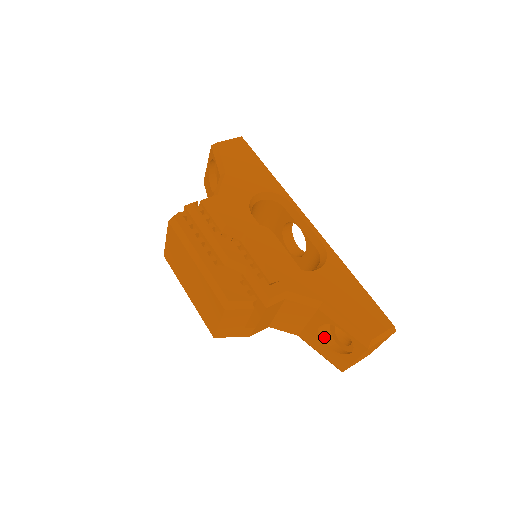
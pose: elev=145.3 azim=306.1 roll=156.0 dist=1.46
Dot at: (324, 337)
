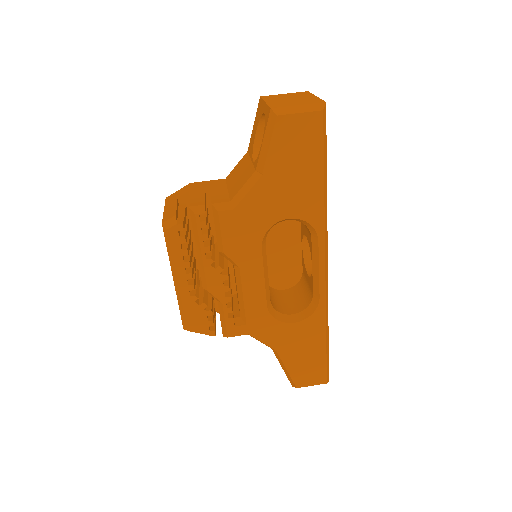
Dot at: occluded
